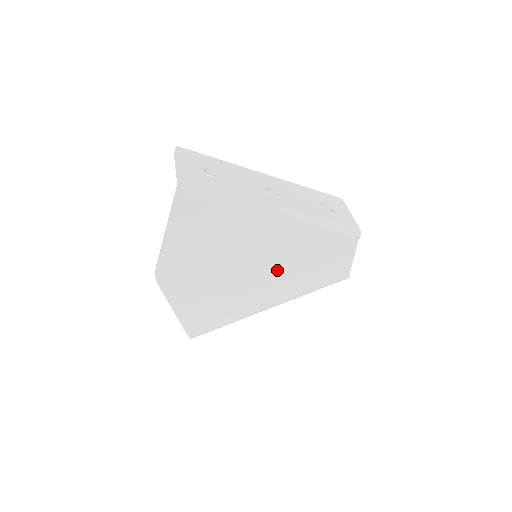
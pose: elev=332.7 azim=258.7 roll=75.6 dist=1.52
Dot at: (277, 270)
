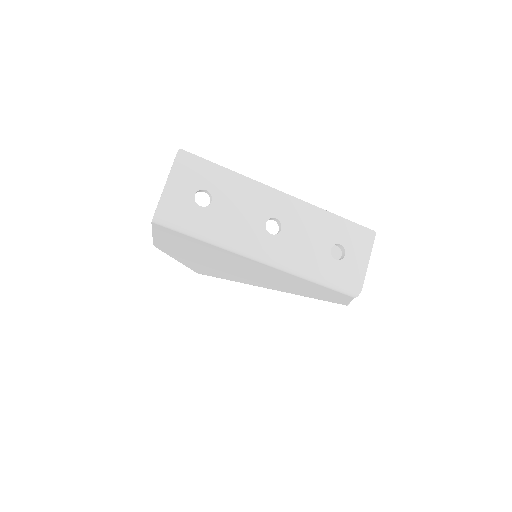
Dot at: (269, 279)
